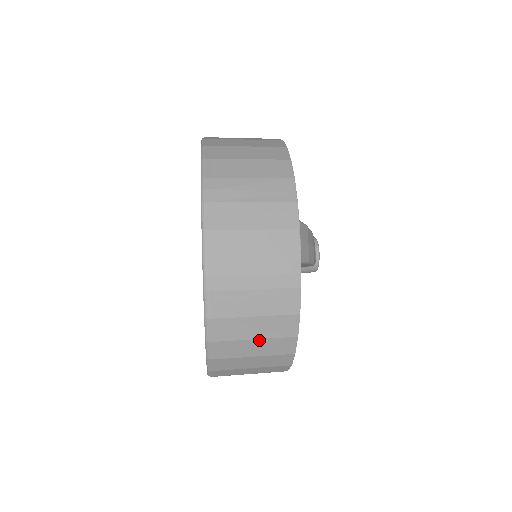
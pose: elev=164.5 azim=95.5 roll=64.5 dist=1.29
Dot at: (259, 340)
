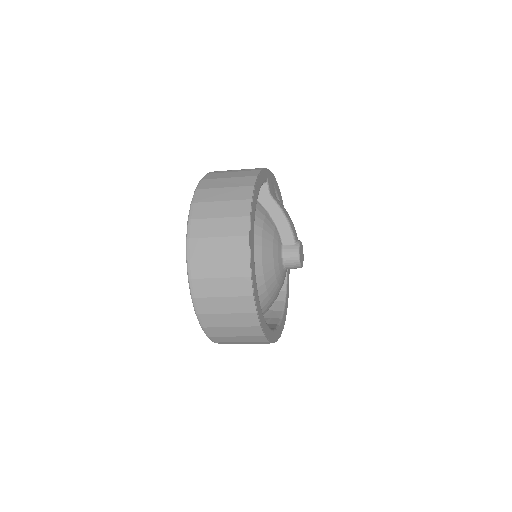
Dot at: (228, 188)
